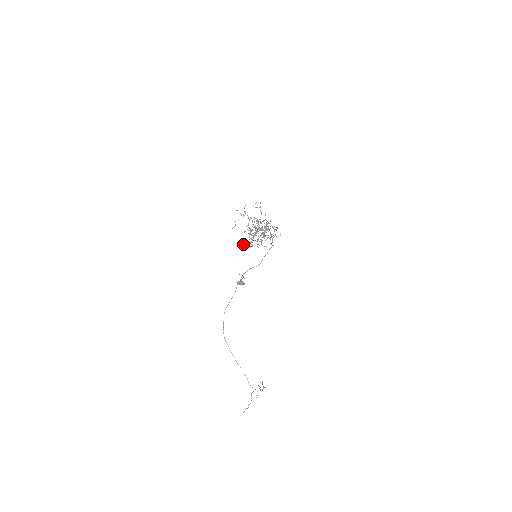
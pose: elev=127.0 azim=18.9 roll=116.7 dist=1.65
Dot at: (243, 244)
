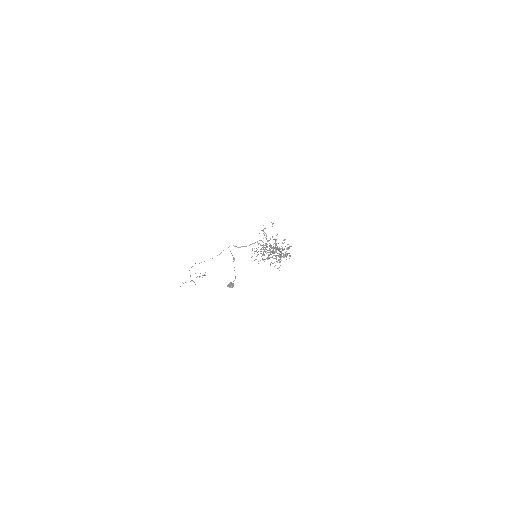
Dot at: occluded
